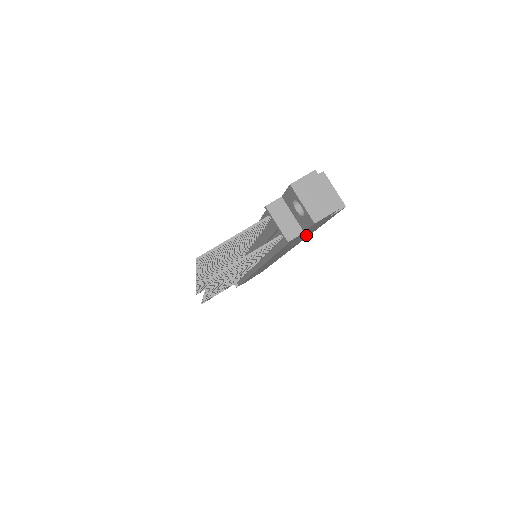
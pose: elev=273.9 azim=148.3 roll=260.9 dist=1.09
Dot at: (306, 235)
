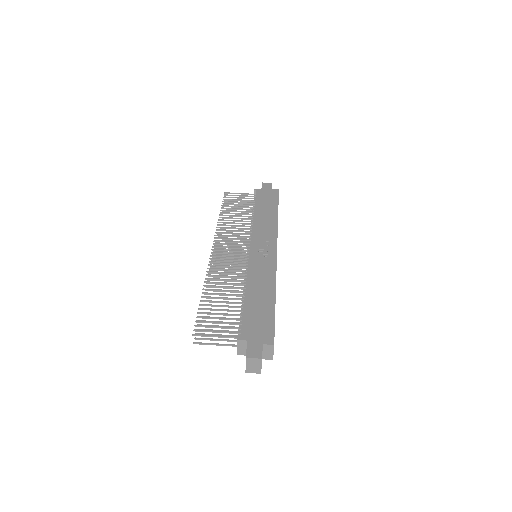
Dot at: occluded
